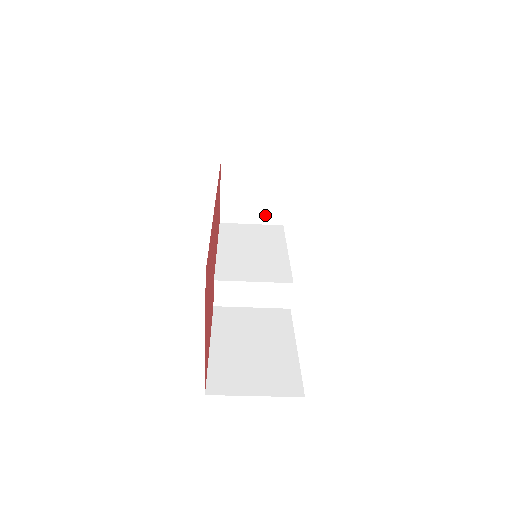
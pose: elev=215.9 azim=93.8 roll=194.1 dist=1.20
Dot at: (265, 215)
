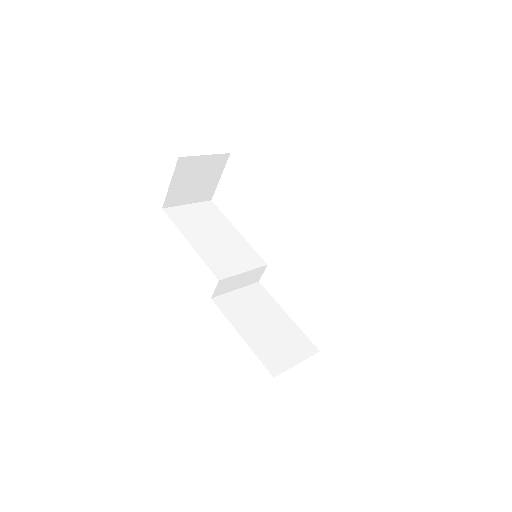
Dot at: (200, 195)
